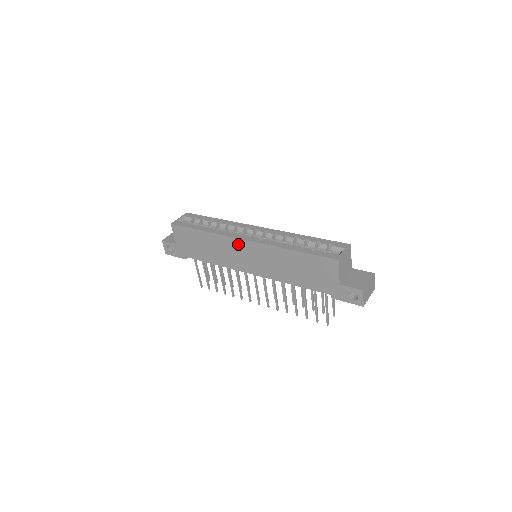
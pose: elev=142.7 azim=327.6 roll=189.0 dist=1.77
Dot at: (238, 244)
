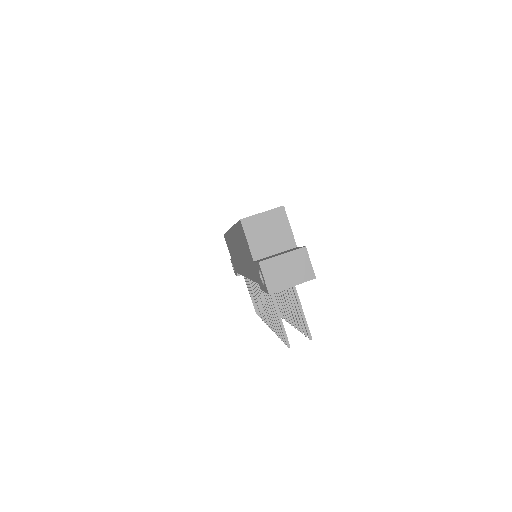
Dot at: (231, 238)
